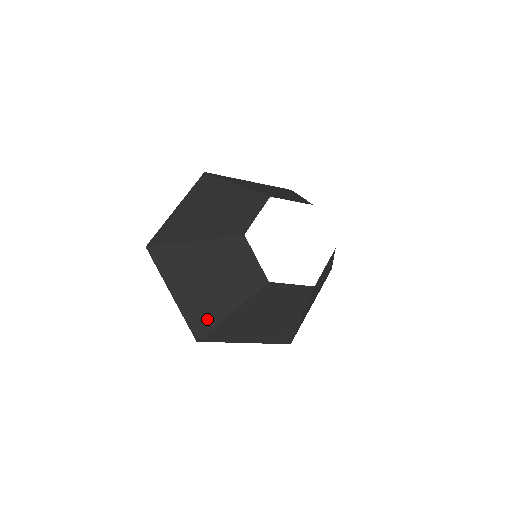
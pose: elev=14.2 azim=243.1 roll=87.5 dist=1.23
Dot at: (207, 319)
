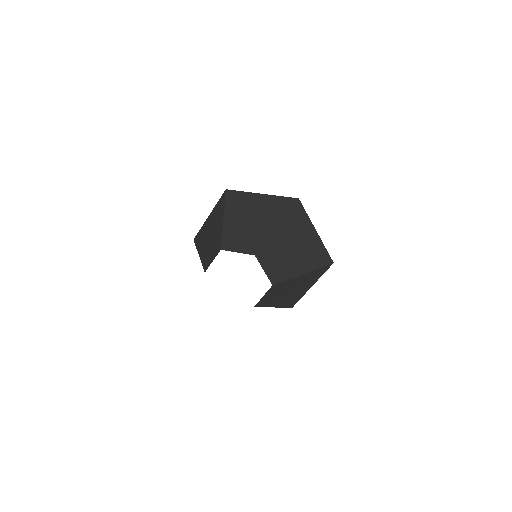
Dot at: occluded
